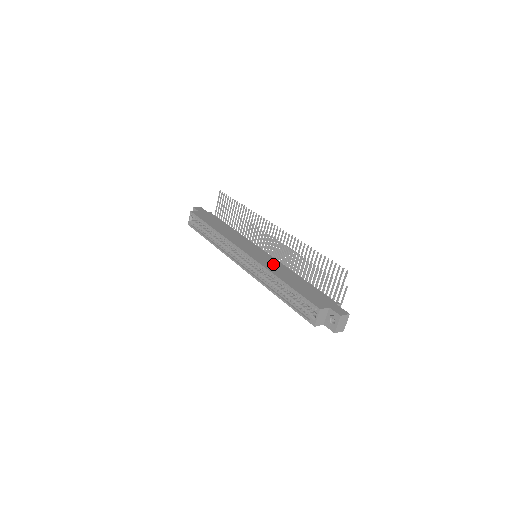
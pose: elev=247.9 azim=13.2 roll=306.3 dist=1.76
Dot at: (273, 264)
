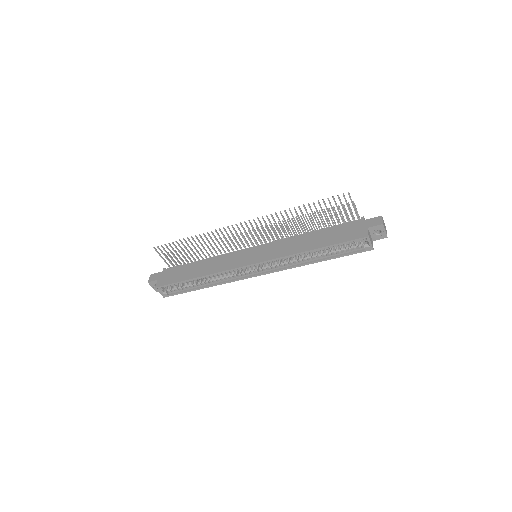
Dot at: (282, 247)
